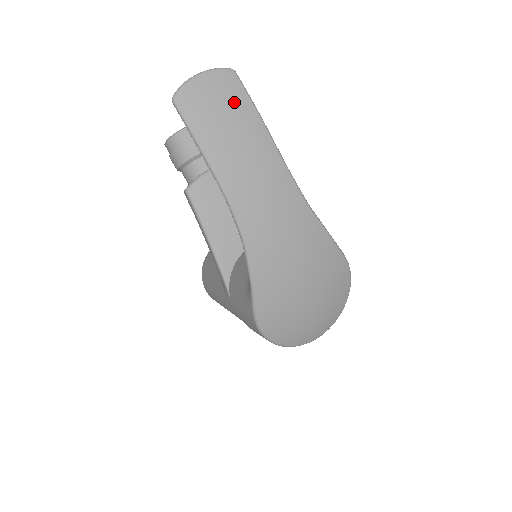
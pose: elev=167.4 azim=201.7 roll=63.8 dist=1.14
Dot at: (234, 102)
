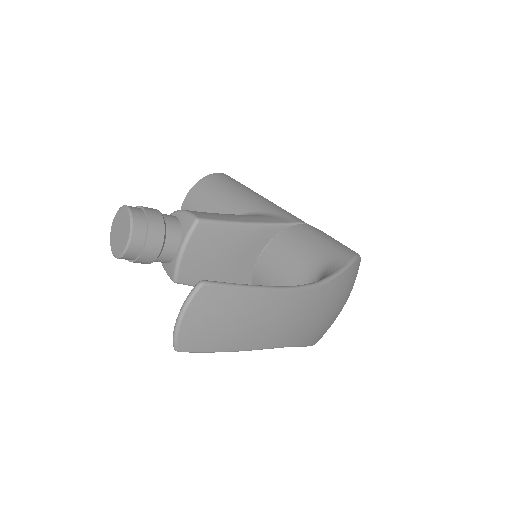
Dot at: (226, 306)
